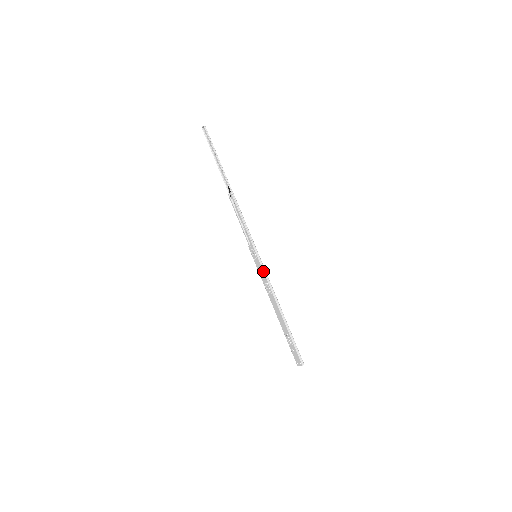
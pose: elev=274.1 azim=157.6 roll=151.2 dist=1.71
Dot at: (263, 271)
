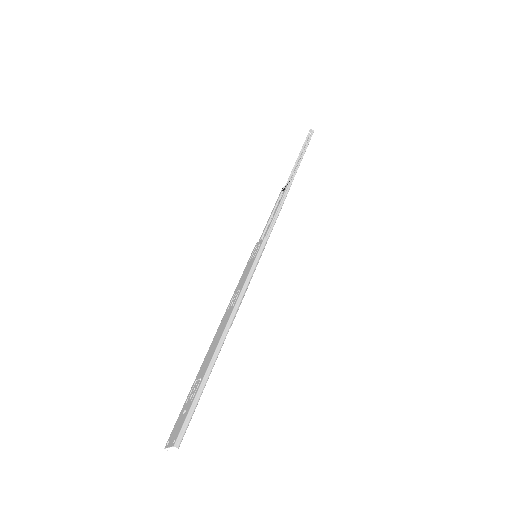
Dot at: (249, 272)
